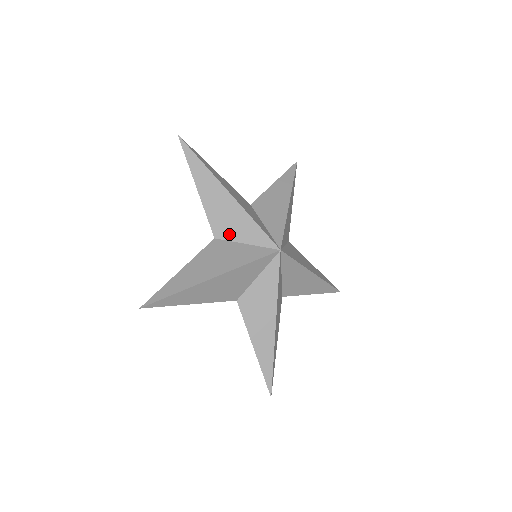
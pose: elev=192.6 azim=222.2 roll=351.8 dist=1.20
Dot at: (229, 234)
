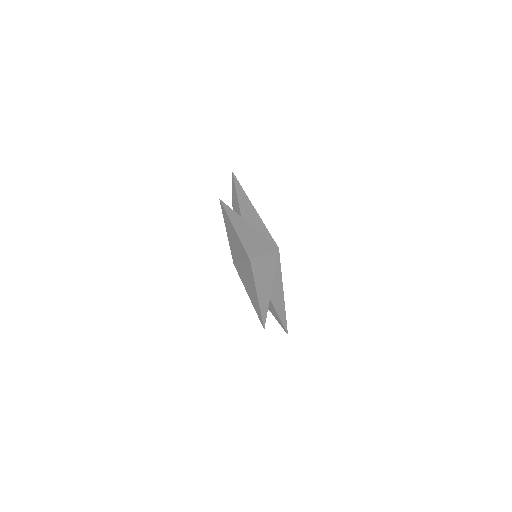
Dot at: occluded
